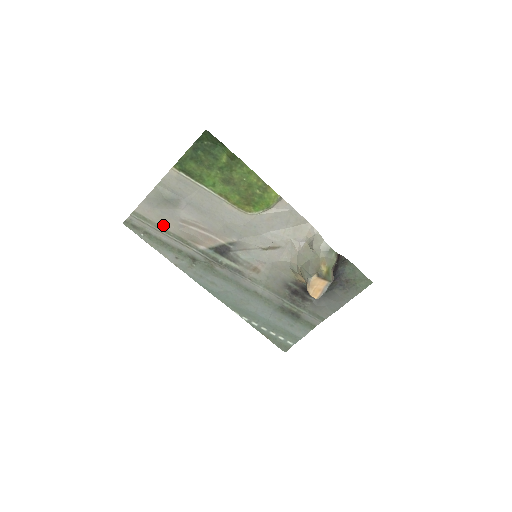
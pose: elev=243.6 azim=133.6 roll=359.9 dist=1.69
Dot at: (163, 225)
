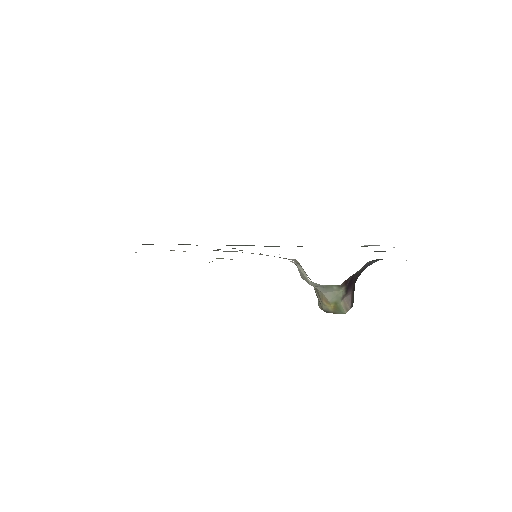
Dot at: occluded
